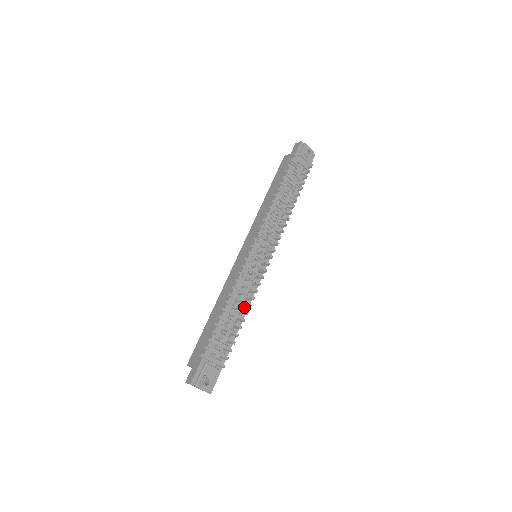
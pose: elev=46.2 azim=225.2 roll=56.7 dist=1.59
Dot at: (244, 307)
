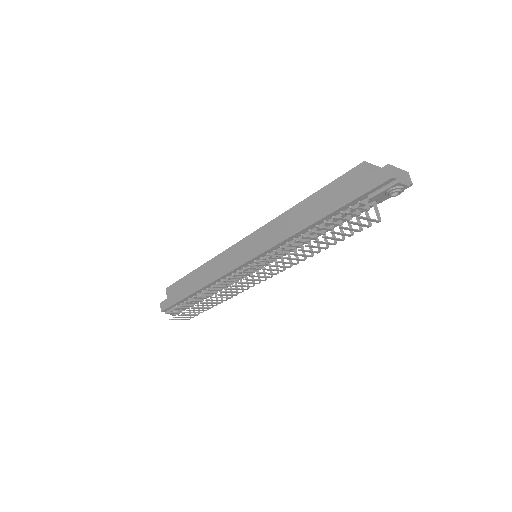
Dot at: occluded
